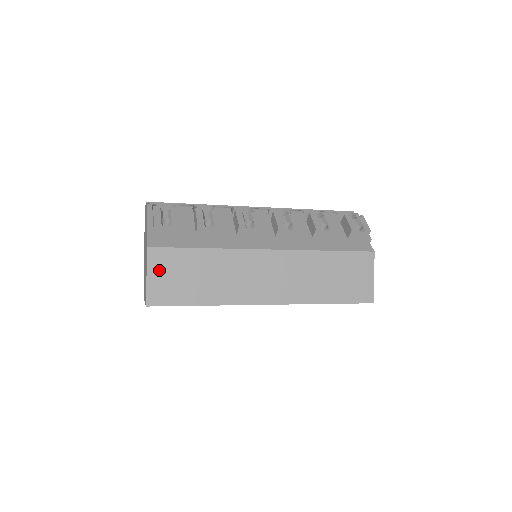
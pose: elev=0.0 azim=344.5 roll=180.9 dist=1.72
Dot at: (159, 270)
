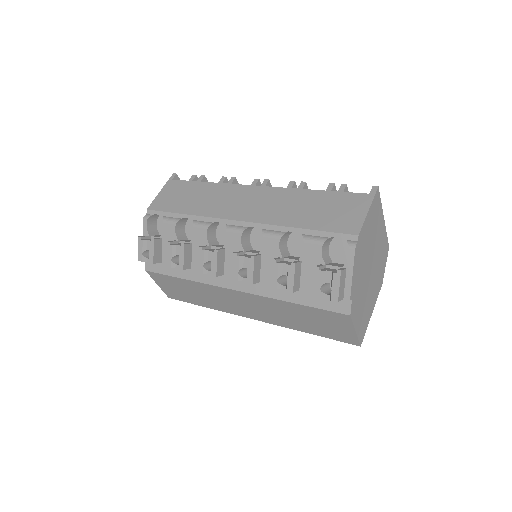
Dot at: (162, 283)
